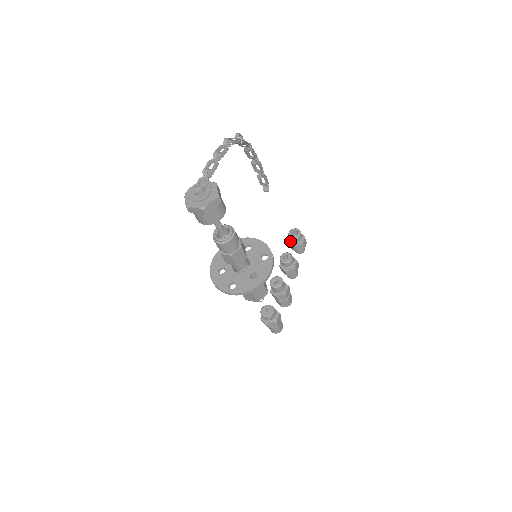
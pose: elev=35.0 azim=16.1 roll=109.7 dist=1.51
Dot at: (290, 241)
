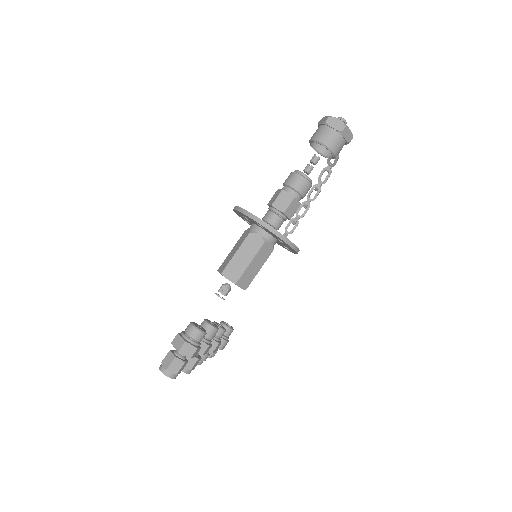
Dot at: occluded
